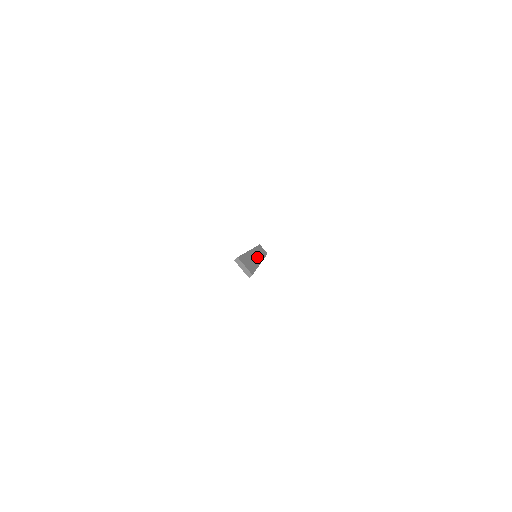
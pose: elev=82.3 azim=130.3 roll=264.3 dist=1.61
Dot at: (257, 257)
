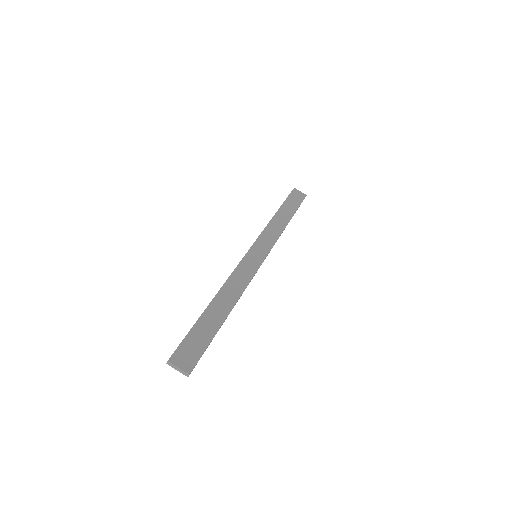
Dot at: (251, 266)
